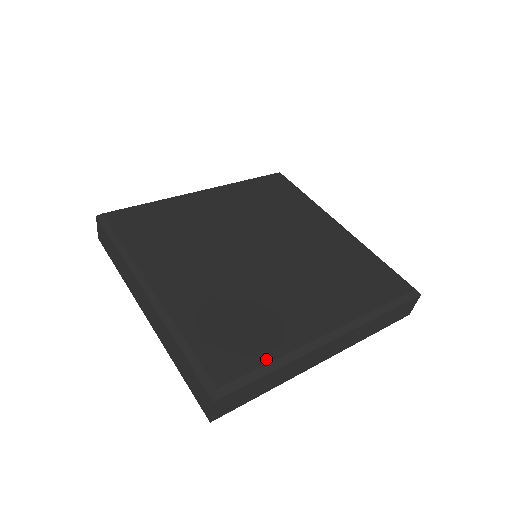
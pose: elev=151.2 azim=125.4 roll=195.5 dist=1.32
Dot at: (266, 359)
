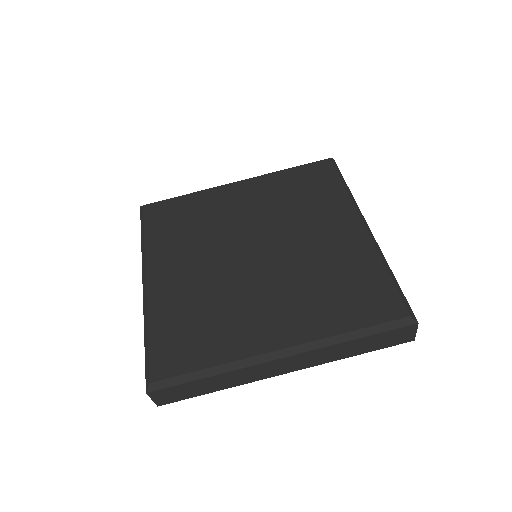
Dot at: (203, 365)
